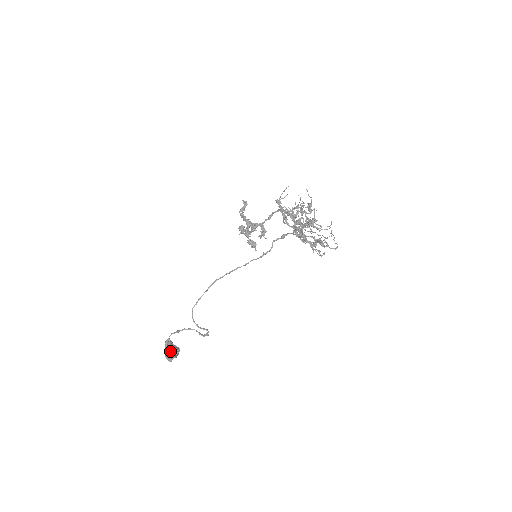
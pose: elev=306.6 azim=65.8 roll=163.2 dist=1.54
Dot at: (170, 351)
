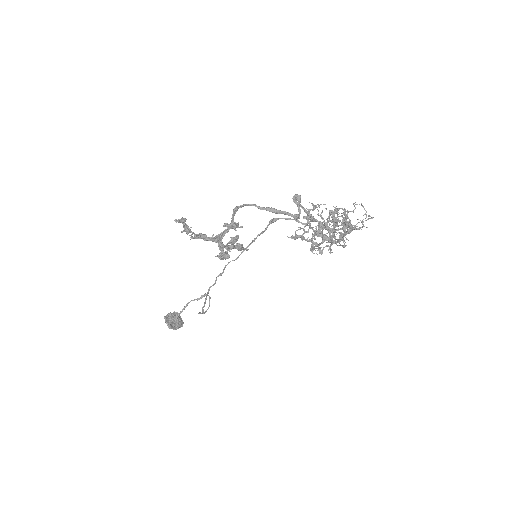
Dot at: (179, 326)
